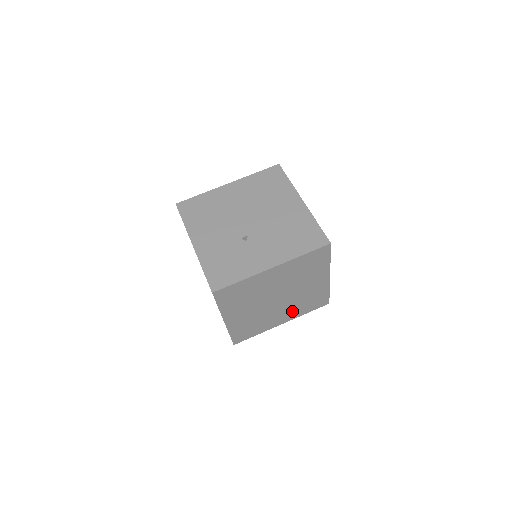
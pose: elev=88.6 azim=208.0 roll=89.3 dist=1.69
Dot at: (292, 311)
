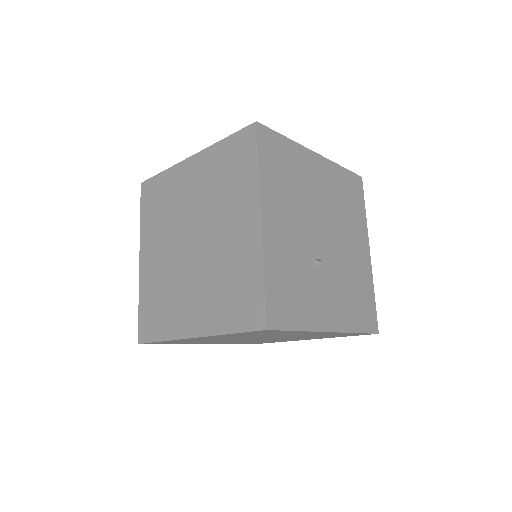
Dot at: (234, 342)
